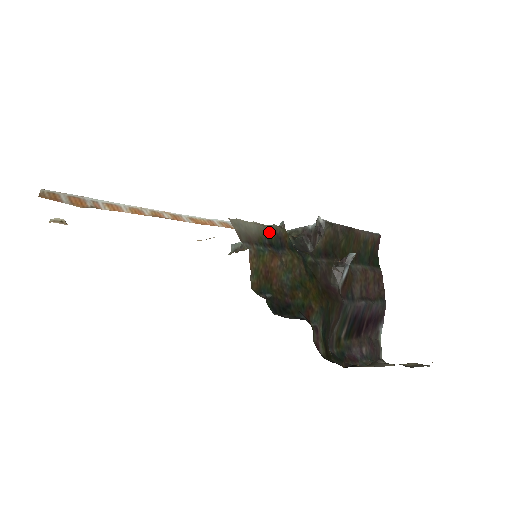
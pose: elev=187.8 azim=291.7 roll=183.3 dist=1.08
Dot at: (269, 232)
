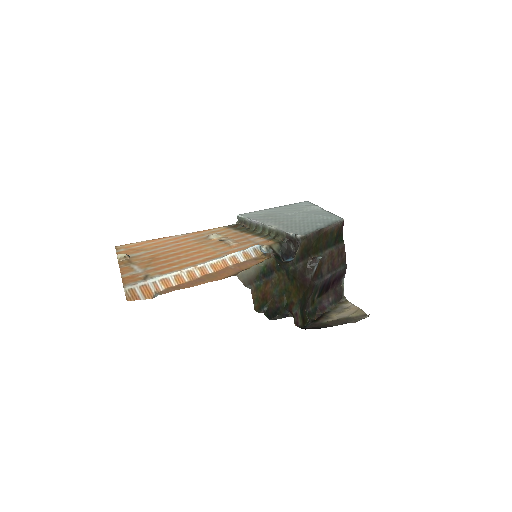
Dot at: (262, 268)
